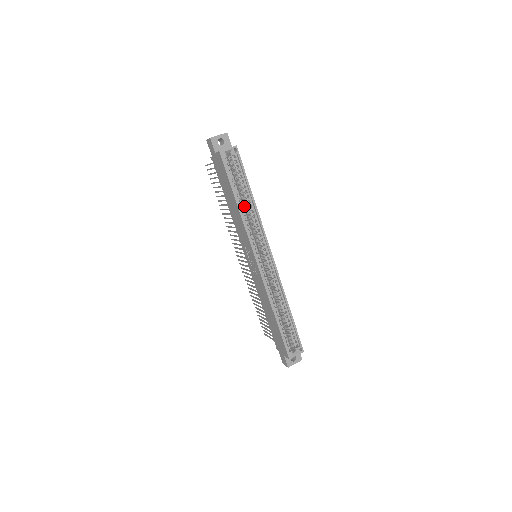
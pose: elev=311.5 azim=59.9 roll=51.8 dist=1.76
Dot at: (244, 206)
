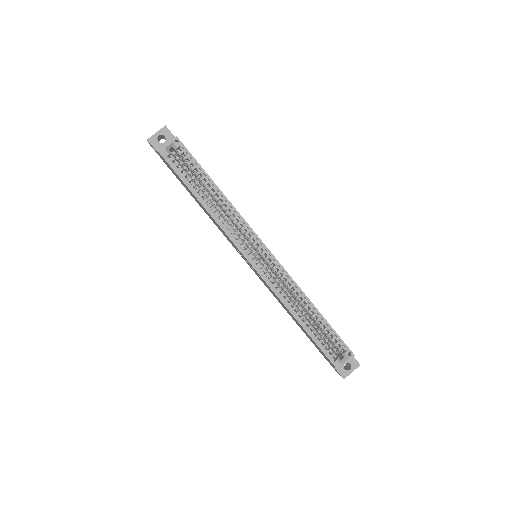
Dot at: occluded
